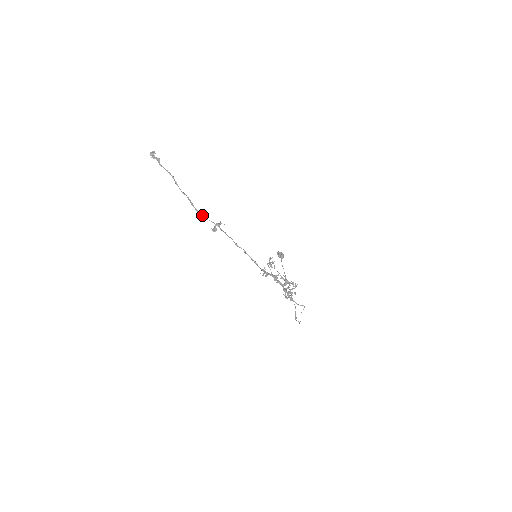
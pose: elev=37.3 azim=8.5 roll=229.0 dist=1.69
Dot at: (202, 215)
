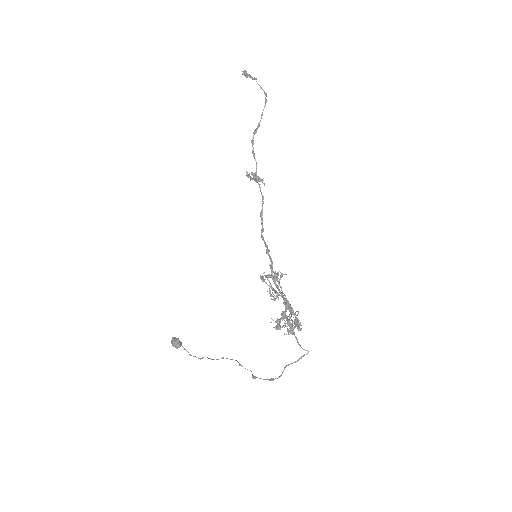
Dot at: (253, 151)
